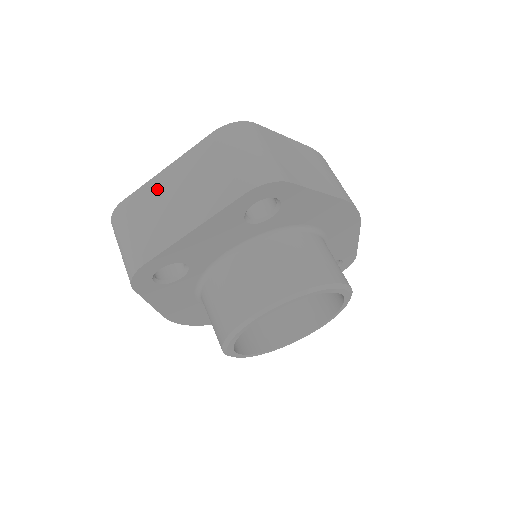
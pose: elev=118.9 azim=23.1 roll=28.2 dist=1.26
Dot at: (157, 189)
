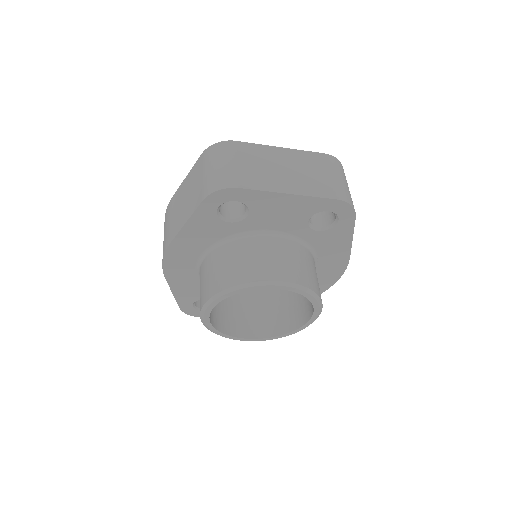
Dot at: (269, 154)
